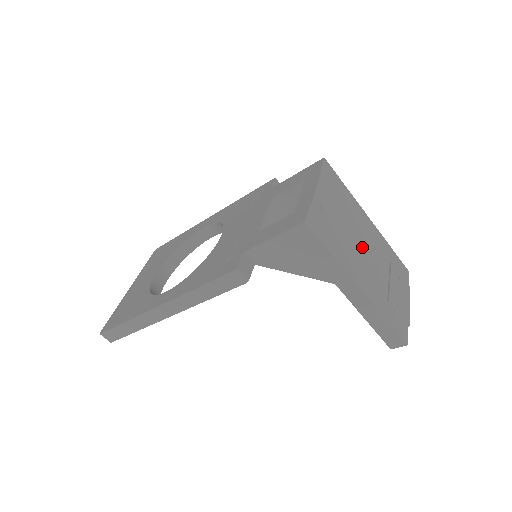
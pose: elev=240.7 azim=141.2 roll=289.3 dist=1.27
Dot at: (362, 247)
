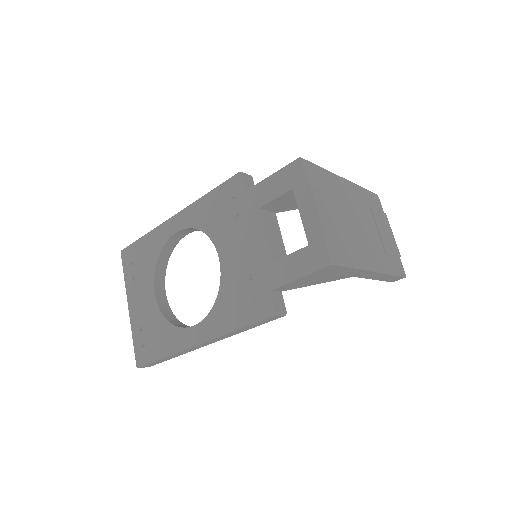
Dot at: (356, 223)
